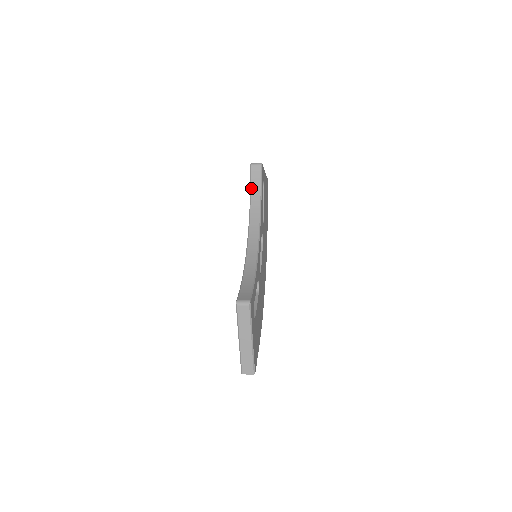
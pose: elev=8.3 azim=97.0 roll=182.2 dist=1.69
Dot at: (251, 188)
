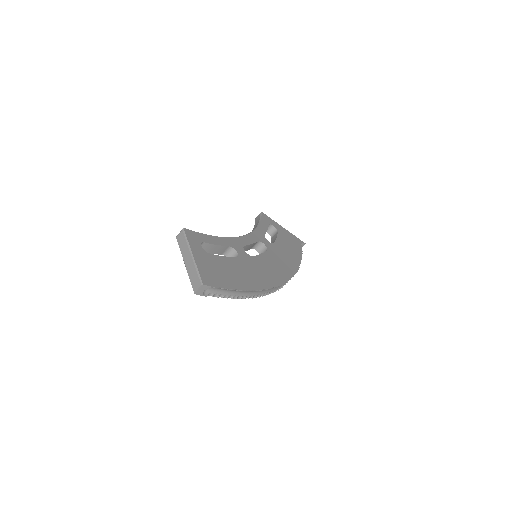
Dot at: occluded
